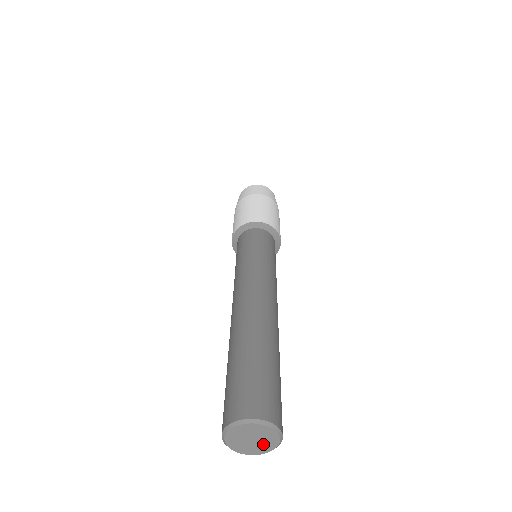
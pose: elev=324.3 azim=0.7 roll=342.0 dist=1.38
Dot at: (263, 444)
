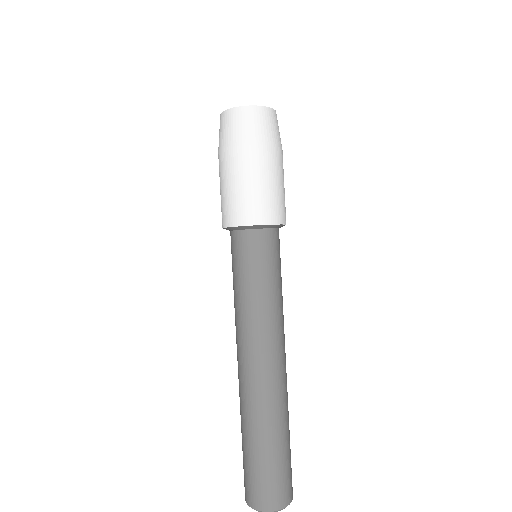
Dot at: occluded
